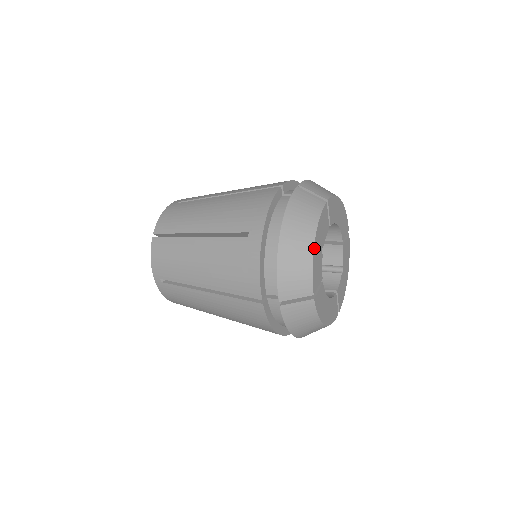
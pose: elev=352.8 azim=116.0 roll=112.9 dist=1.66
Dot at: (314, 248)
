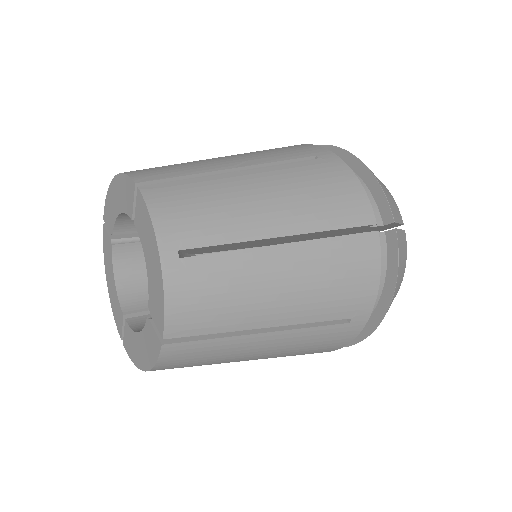
Dot at: occluded
